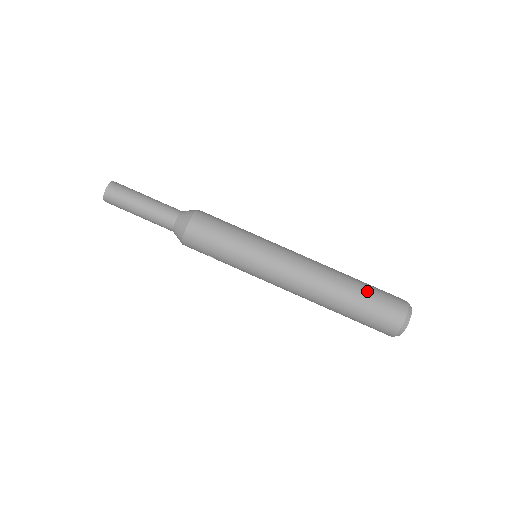
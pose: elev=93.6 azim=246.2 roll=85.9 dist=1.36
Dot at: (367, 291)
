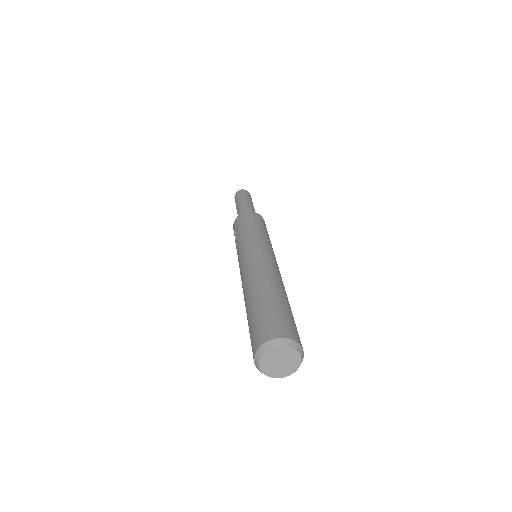
Dot at: (290, 310)
